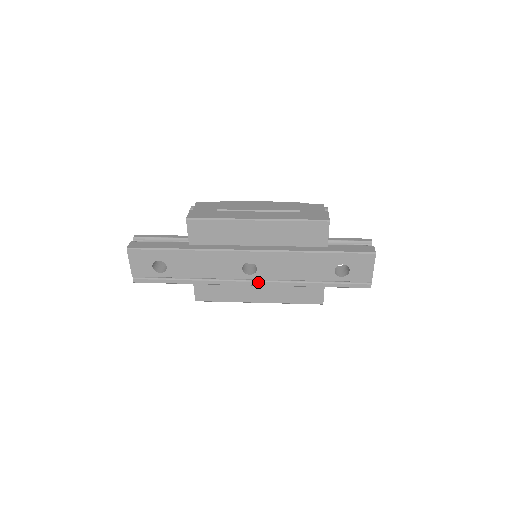
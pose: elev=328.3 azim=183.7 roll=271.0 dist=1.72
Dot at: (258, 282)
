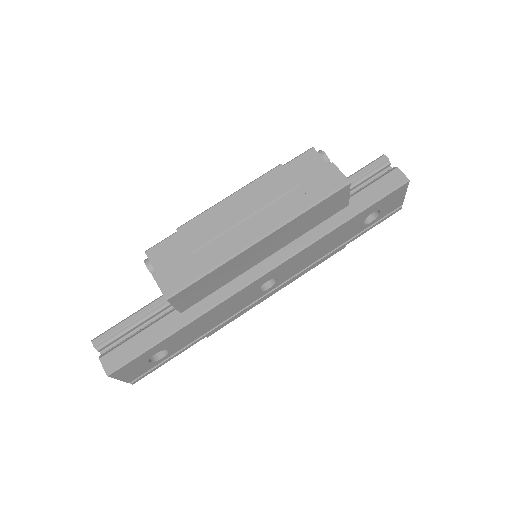
Dot at: (280, 286)
